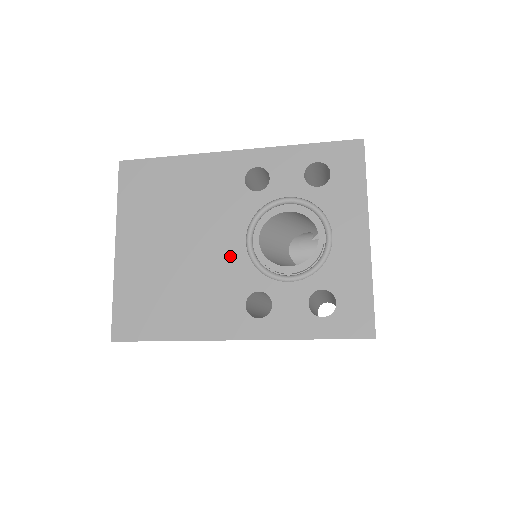
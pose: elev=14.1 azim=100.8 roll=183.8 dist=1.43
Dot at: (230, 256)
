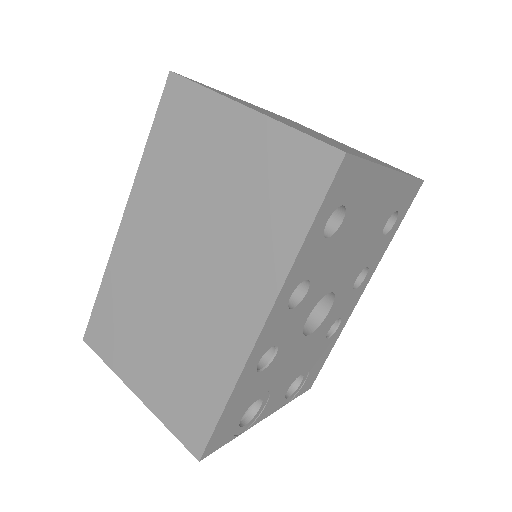
Dot at: occluded
